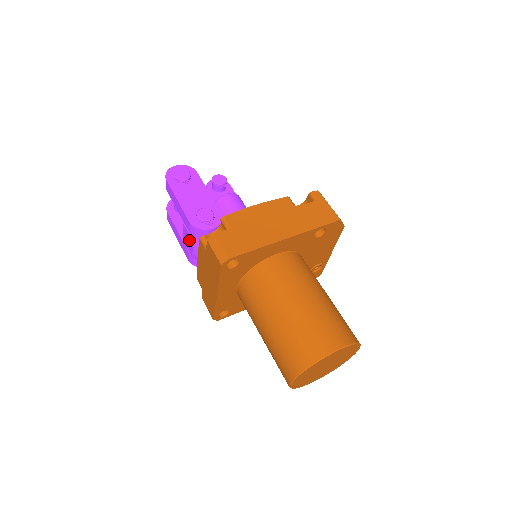
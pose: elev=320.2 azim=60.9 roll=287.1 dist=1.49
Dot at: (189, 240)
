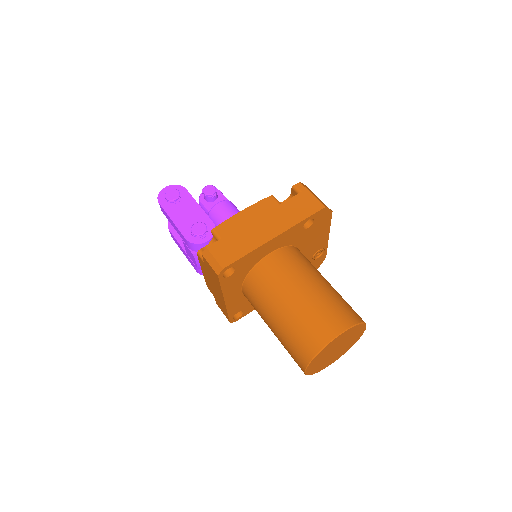
Dot at: (191, 254)
